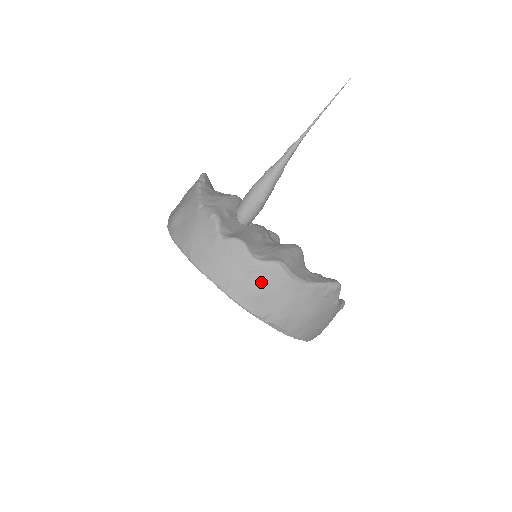
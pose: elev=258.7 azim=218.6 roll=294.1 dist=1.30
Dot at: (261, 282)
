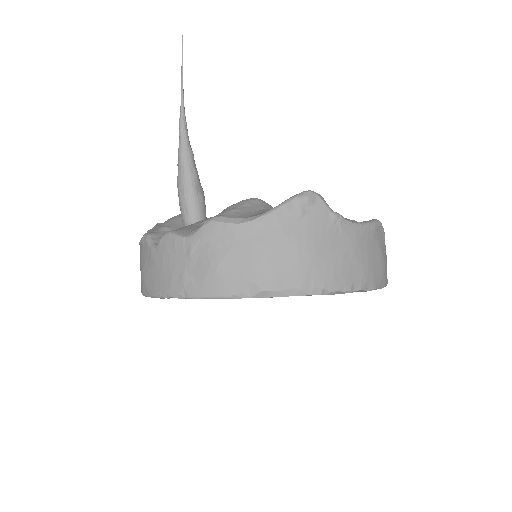
Dot at: (208, 255)
